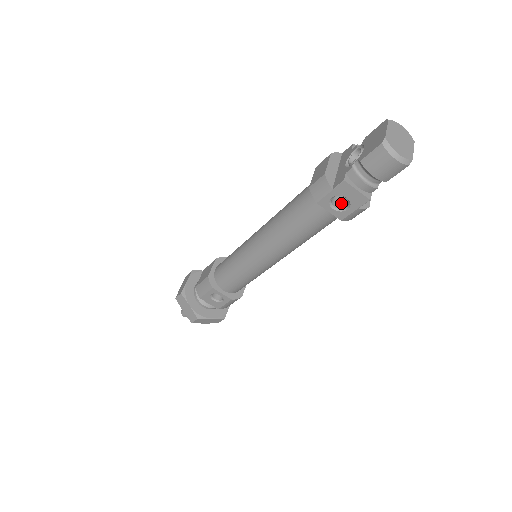
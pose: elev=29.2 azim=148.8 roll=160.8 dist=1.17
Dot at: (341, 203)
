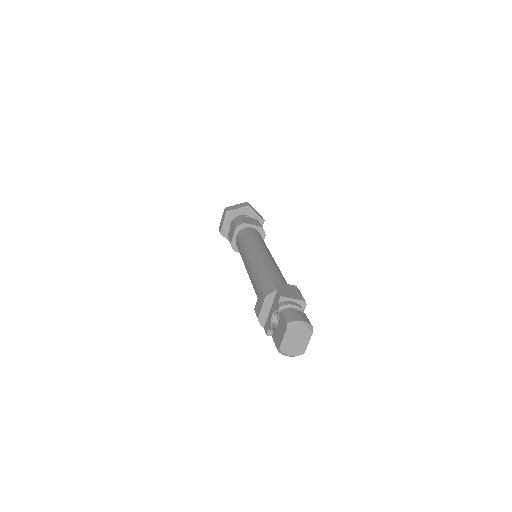
Dot at: occluded
